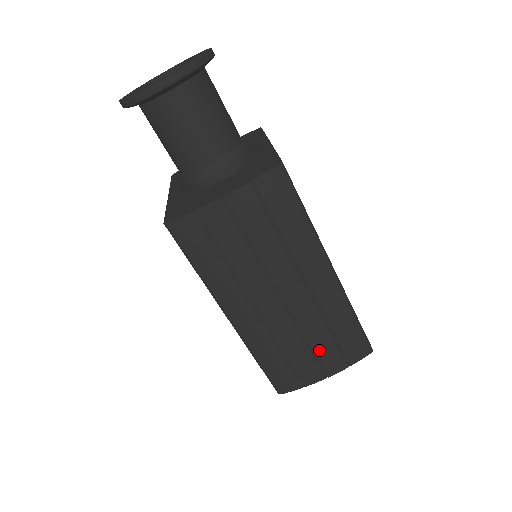
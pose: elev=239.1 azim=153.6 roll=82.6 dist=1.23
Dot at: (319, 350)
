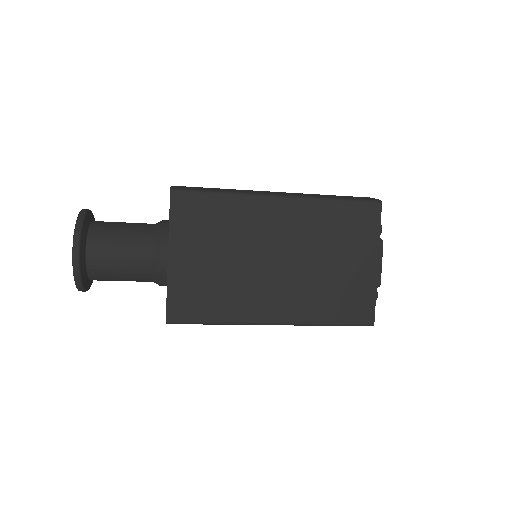
Dot at: occluded
